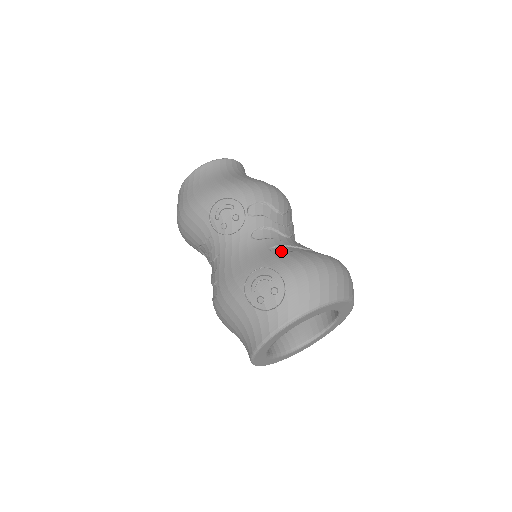
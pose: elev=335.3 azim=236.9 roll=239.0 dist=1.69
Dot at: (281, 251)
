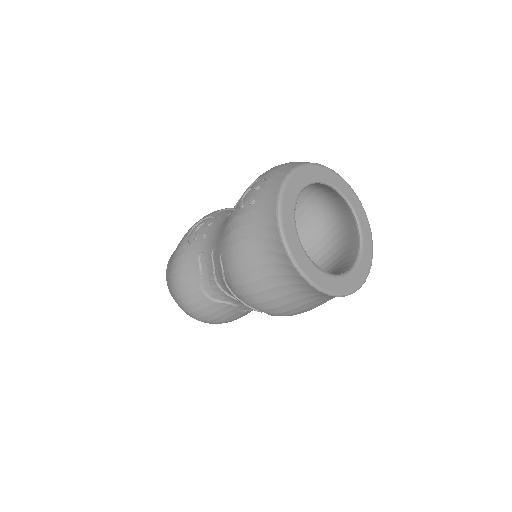
Dot at: occluded
